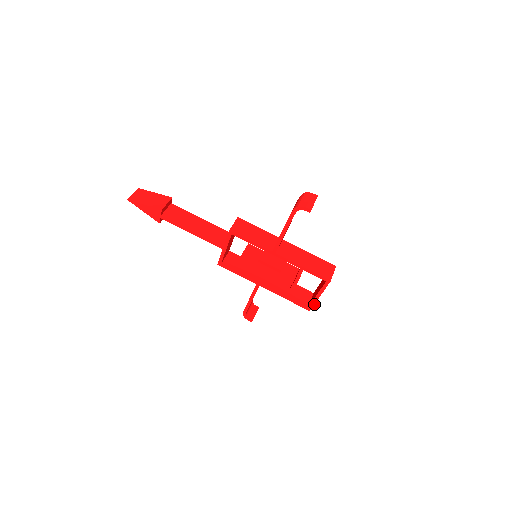
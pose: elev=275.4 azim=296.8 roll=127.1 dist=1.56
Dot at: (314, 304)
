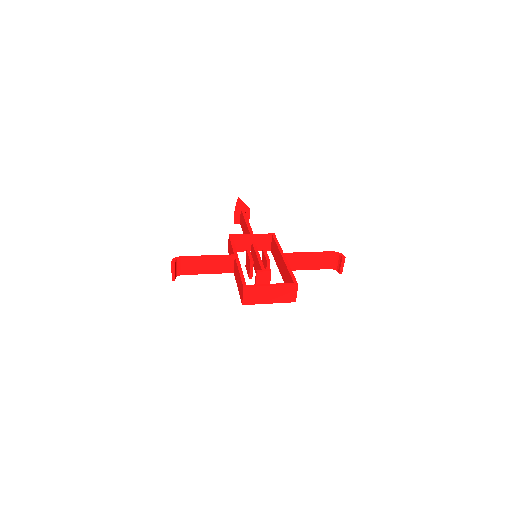
Dot at: (257, 286)
